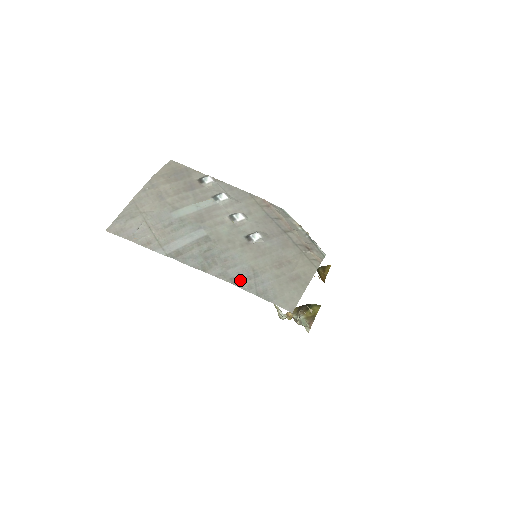
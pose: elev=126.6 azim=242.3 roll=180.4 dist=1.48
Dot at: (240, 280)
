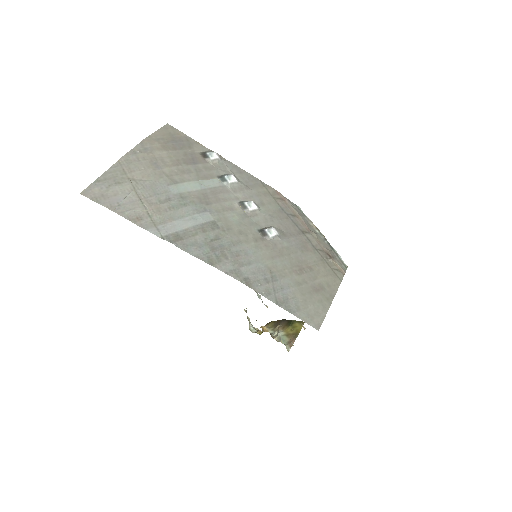
Dot at: (256, 282)
